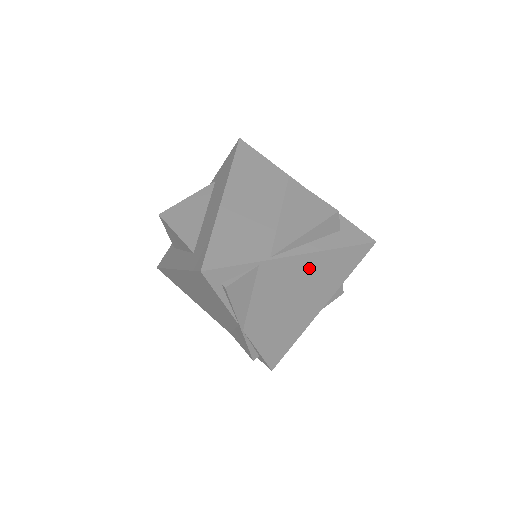
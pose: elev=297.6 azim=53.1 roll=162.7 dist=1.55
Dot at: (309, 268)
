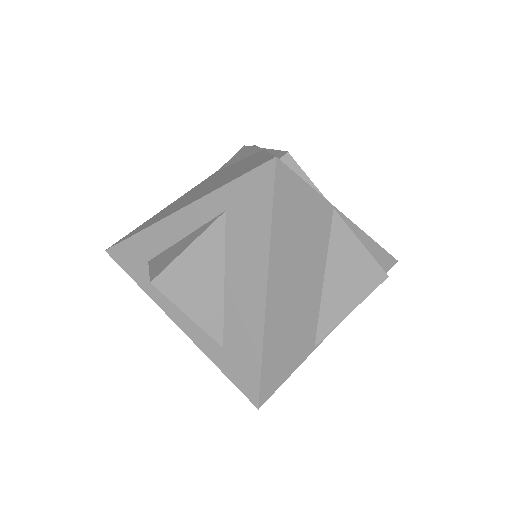
Dot at: occluded
